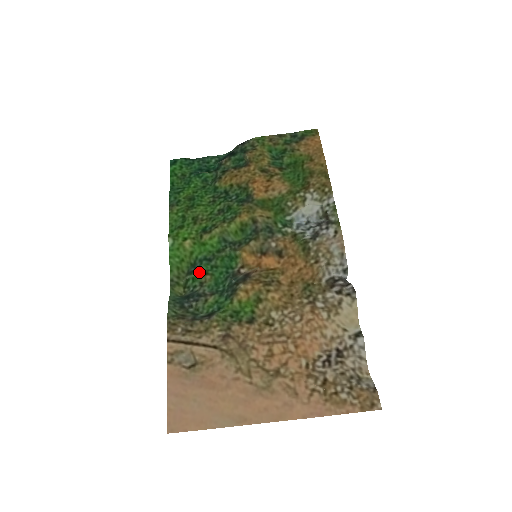
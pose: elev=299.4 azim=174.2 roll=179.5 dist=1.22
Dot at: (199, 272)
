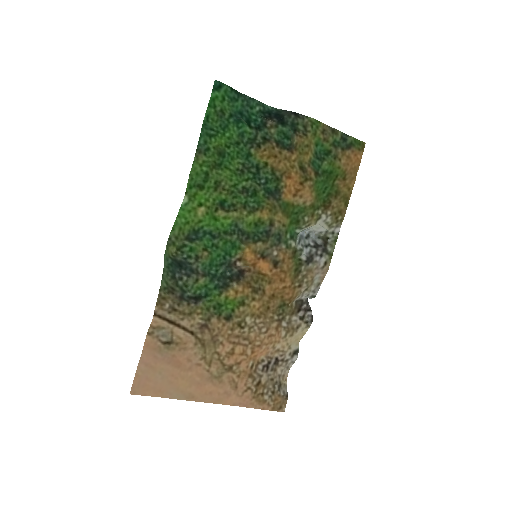
Dot at: (199, 245)
